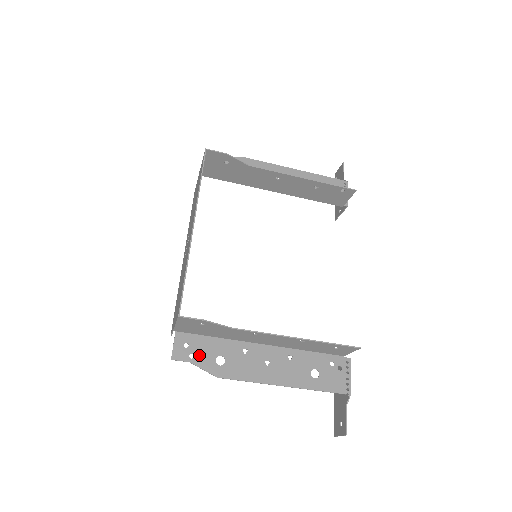
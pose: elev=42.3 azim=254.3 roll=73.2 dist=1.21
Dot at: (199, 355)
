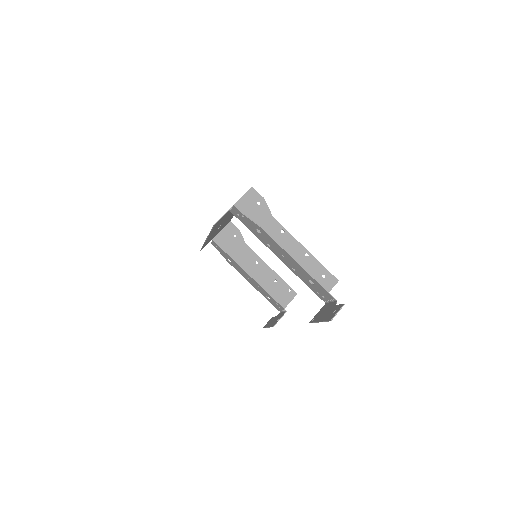
Dot at: (247, 220)
